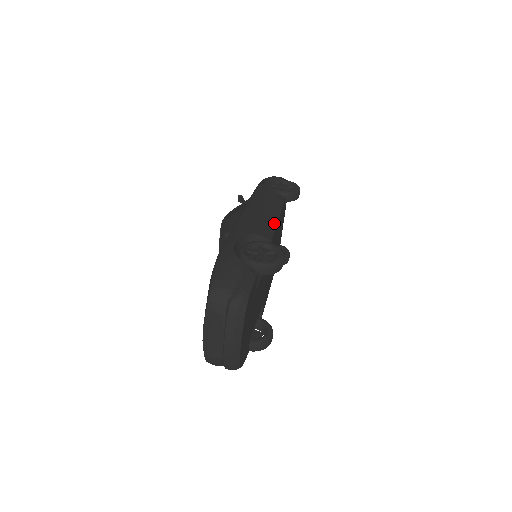
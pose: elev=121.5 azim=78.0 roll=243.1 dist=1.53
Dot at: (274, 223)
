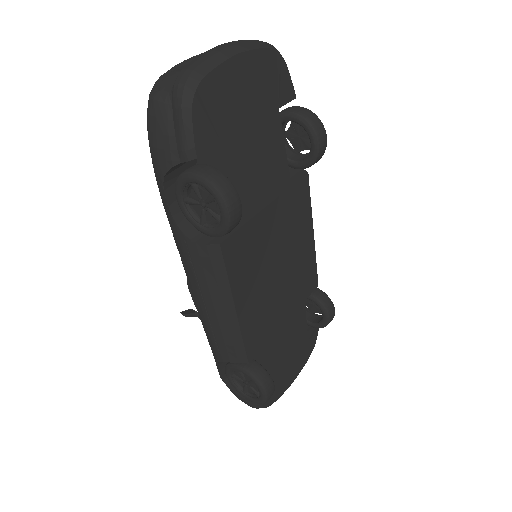
Dot at: (310, 213)
